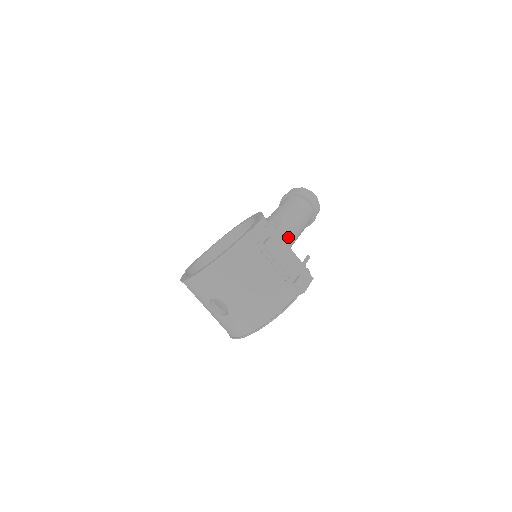
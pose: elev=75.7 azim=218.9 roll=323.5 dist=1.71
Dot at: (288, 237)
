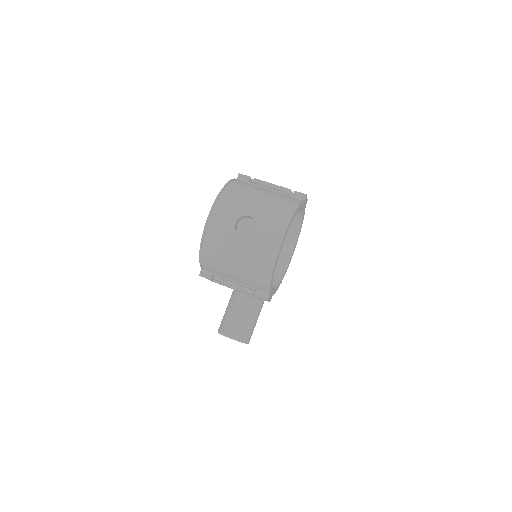
Dot at: occluded
